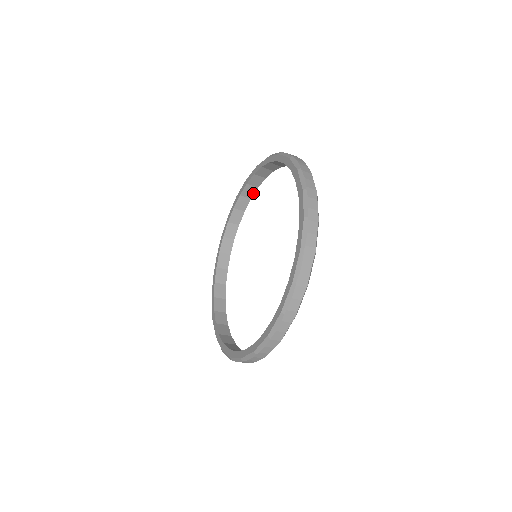
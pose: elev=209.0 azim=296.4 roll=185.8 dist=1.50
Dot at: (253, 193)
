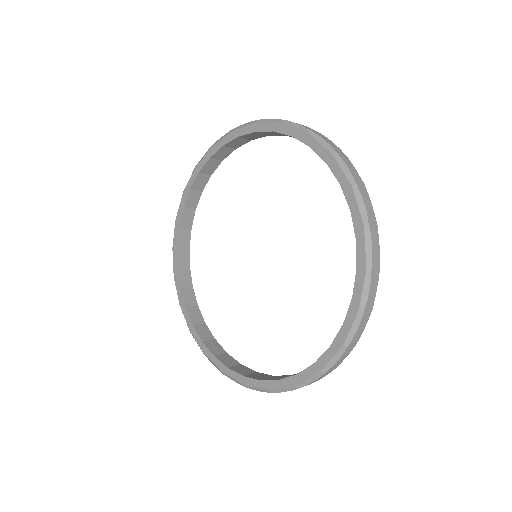
Dot at: (257, 137)
